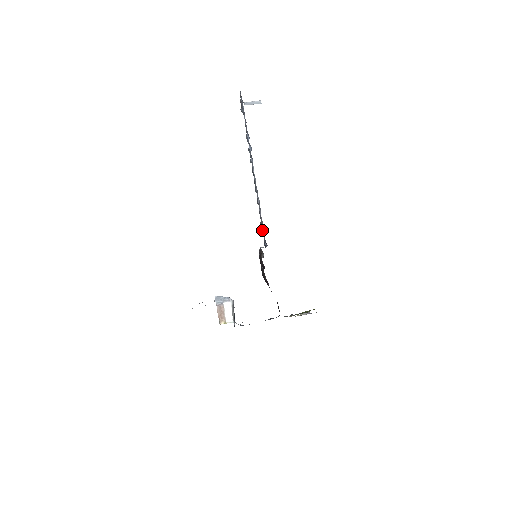
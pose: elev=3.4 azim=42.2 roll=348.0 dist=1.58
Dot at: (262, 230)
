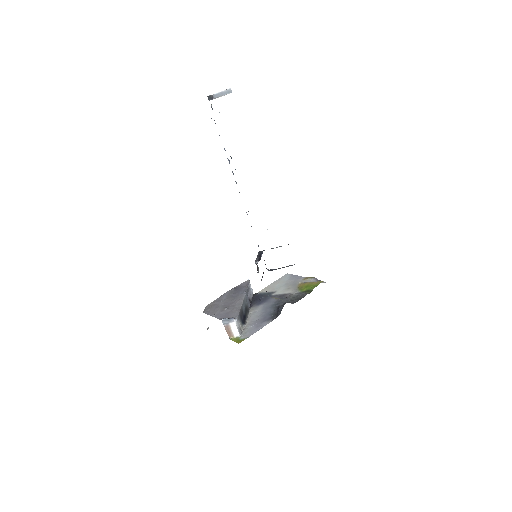
Dot at: occluded
